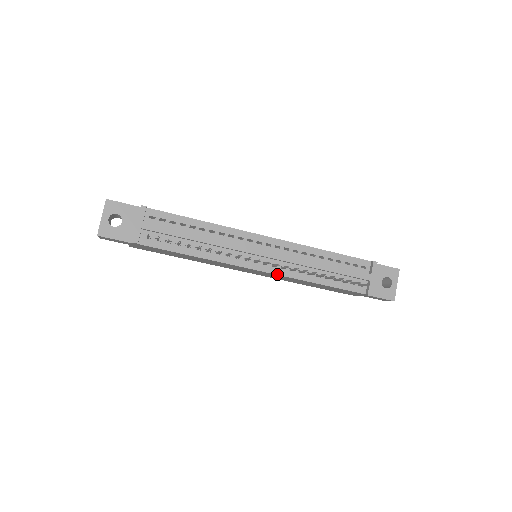
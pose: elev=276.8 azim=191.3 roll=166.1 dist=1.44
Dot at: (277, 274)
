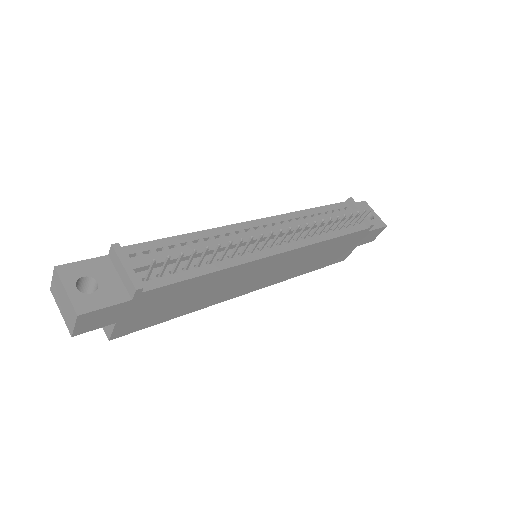
Dot at: (297, 248)
